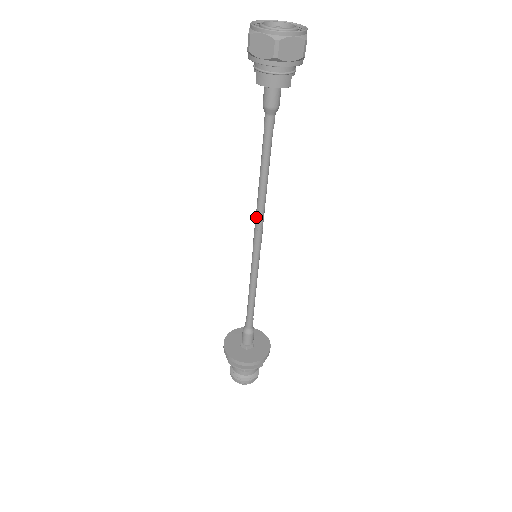
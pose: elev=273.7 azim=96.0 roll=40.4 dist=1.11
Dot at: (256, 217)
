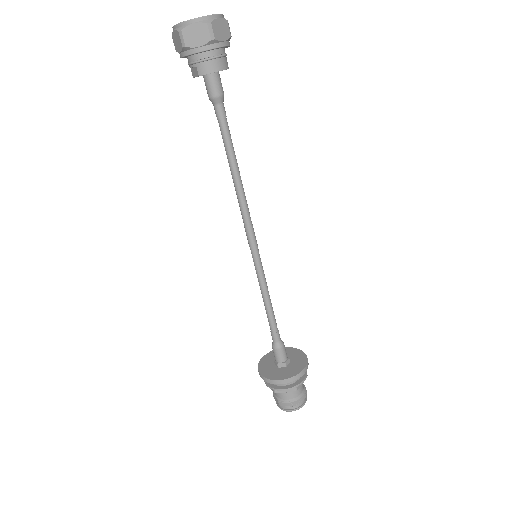
Dot at: (242, 213)
